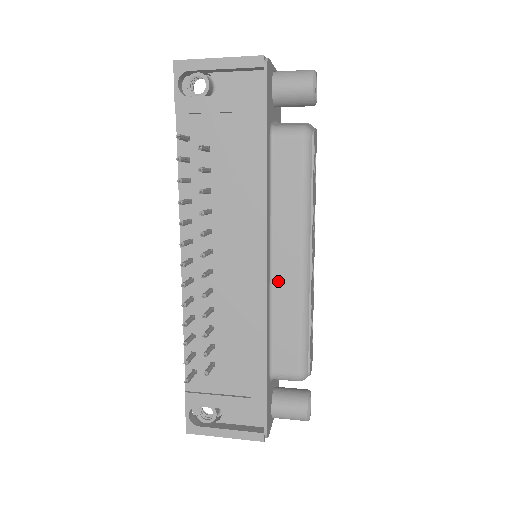
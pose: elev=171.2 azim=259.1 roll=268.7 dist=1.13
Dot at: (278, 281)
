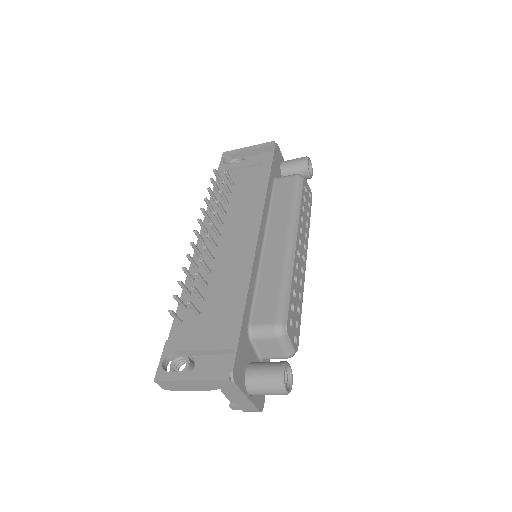
Dot at: (267, 255)
